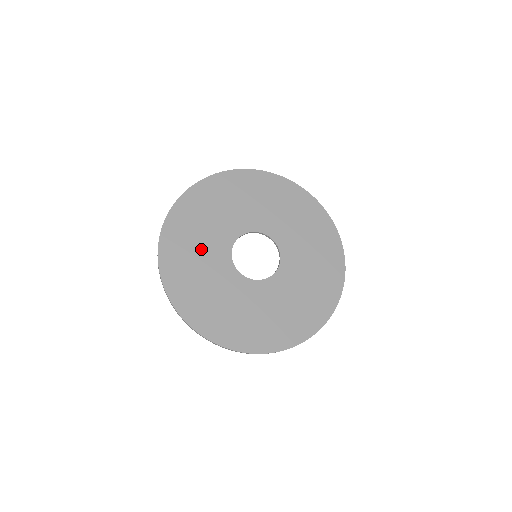
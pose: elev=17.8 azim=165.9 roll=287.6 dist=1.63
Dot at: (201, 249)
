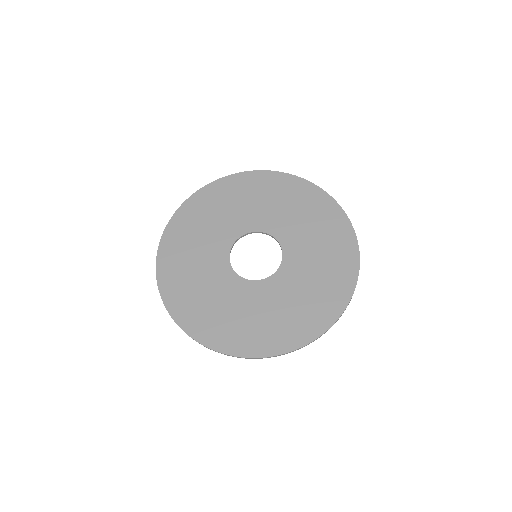
Dot at: (200, 248)
